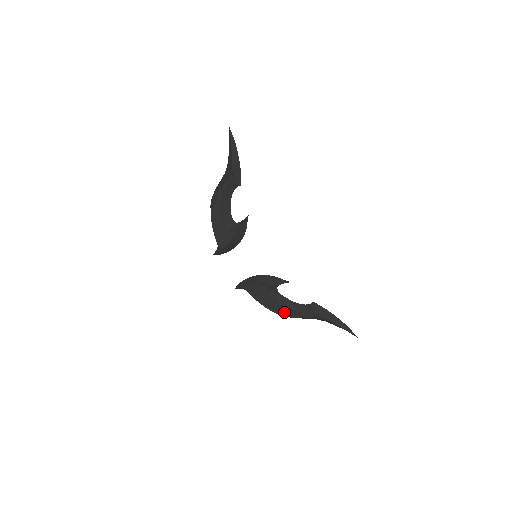
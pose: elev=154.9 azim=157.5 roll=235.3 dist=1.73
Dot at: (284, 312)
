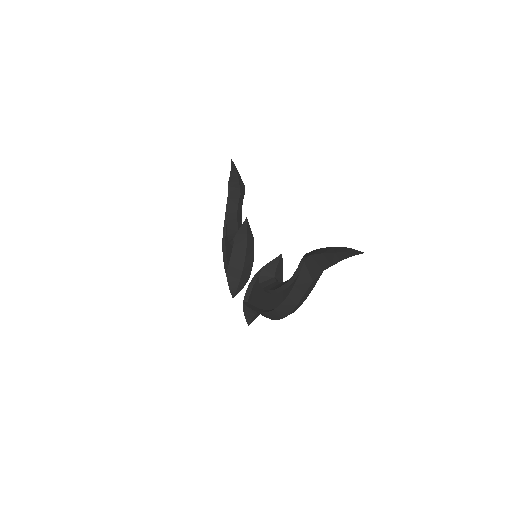
Dot at: (279, 302)
